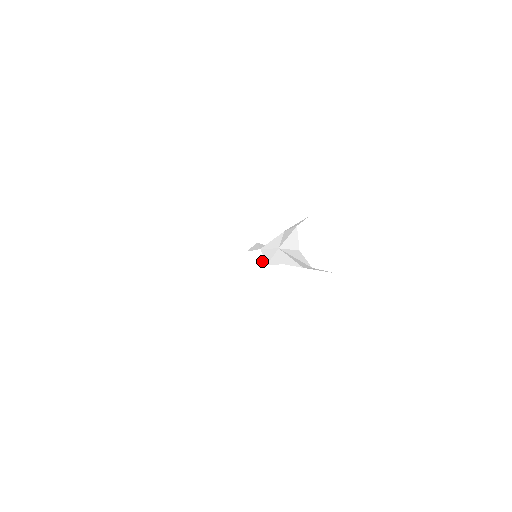
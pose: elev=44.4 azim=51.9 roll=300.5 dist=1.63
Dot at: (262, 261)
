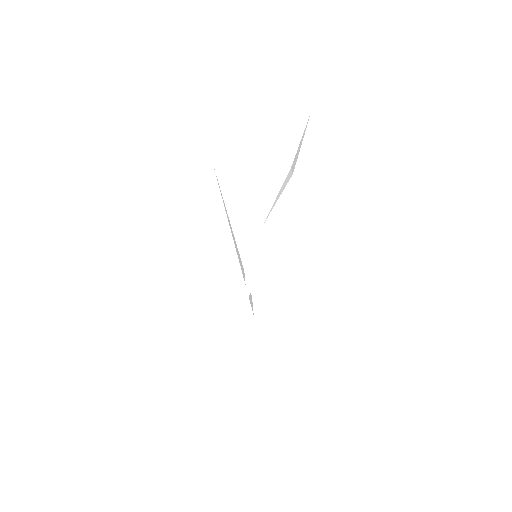
Dot at: (268, 246)
